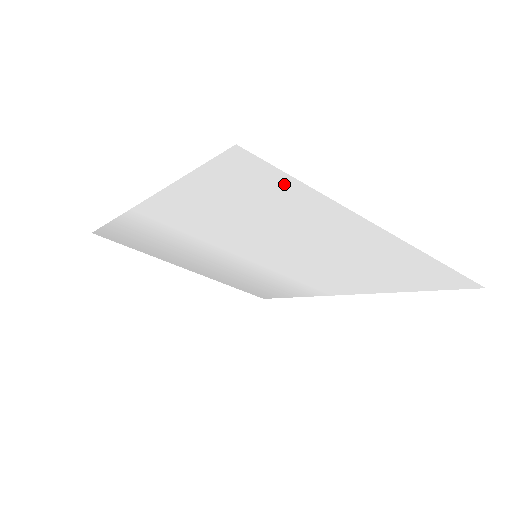
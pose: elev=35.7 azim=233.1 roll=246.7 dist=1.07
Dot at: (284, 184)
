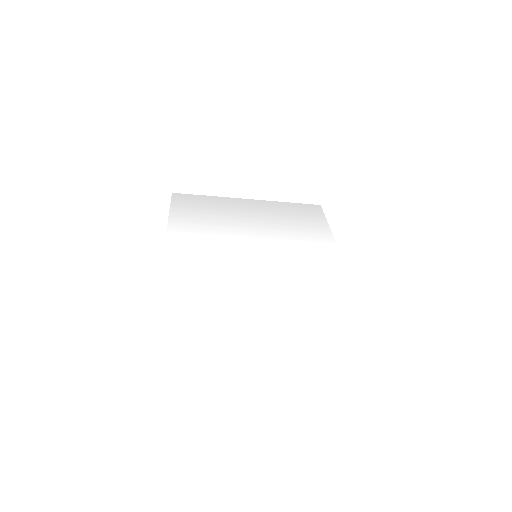
Dot at: (193, 332)
